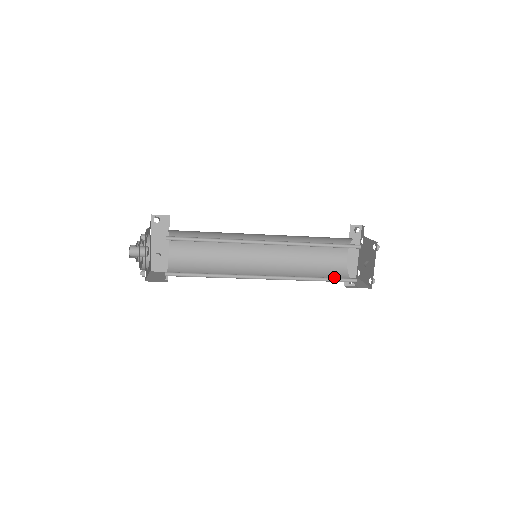
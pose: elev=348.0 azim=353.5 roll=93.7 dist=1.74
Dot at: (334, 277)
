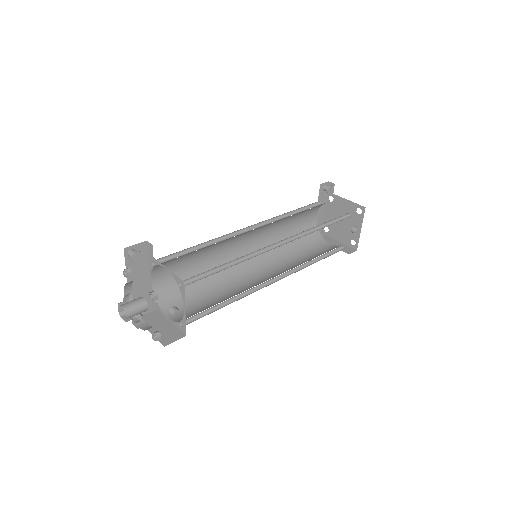
Dot at: (314, 245)
